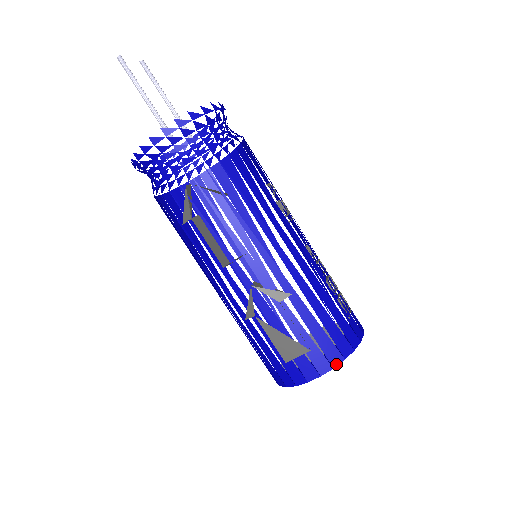
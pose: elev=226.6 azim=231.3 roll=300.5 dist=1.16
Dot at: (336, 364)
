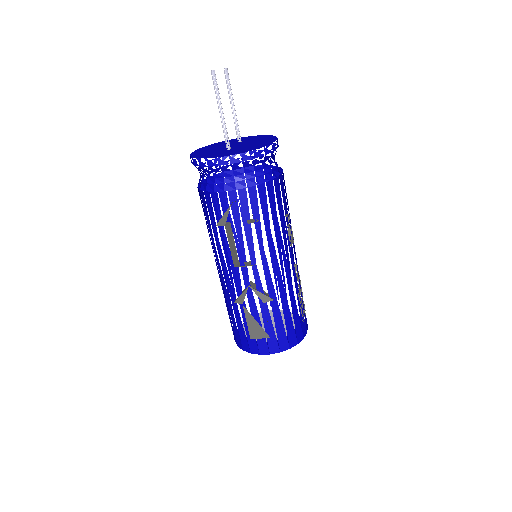
Dot at: (283, 350)
